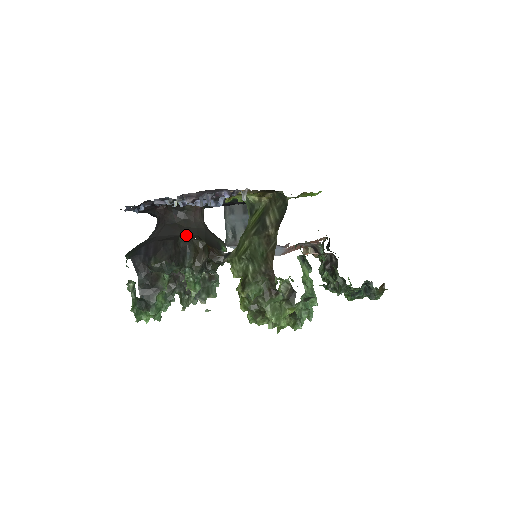
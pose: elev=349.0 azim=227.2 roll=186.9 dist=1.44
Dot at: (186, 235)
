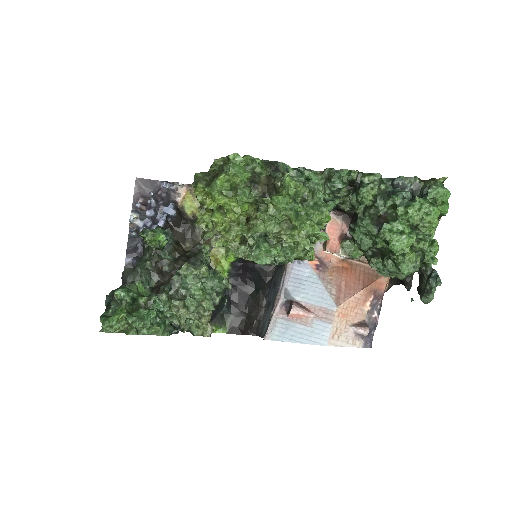
Dot at: occluded
